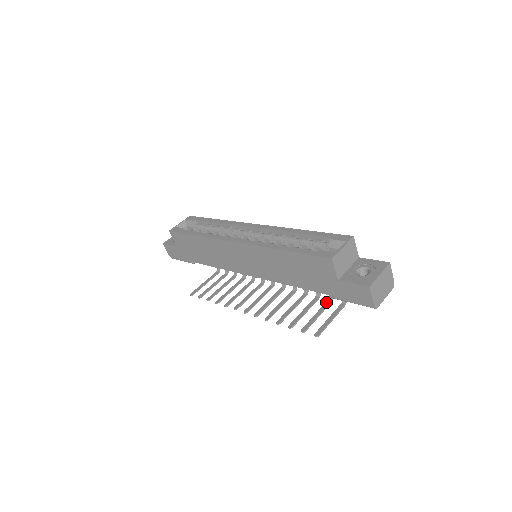
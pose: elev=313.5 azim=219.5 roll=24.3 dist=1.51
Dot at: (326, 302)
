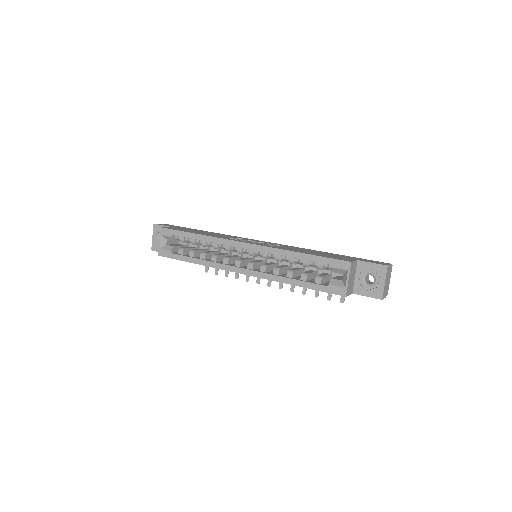
Dot at: occluded
